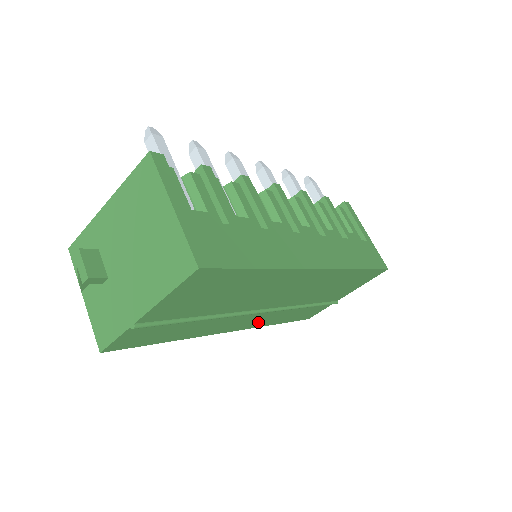
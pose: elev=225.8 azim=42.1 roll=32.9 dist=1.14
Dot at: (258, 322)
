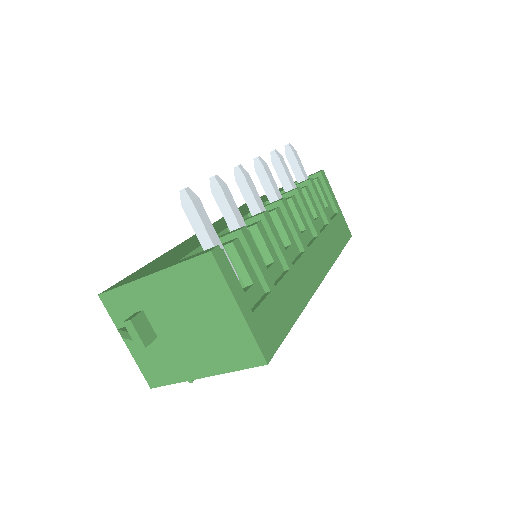
Dot at: occluded
